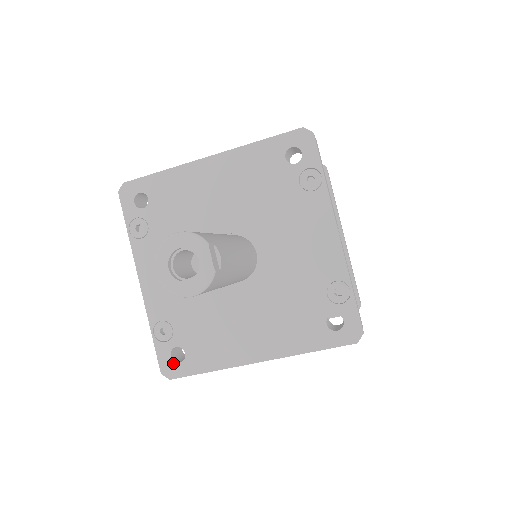
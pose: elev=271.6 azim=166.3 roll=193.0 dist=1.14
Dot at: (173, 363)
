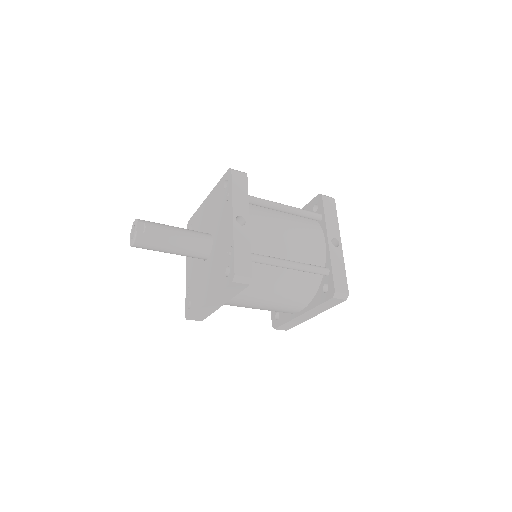
Dot at: (188, 310)
